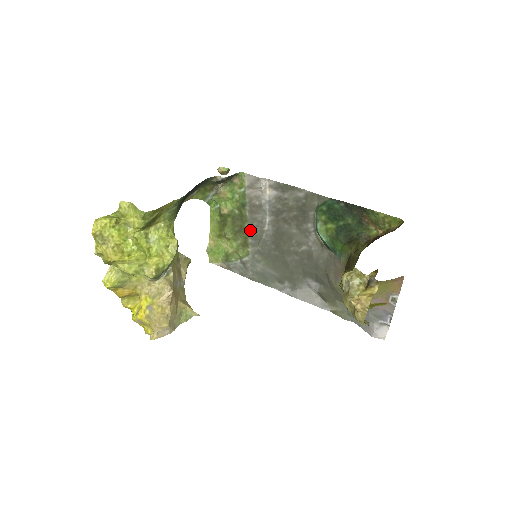
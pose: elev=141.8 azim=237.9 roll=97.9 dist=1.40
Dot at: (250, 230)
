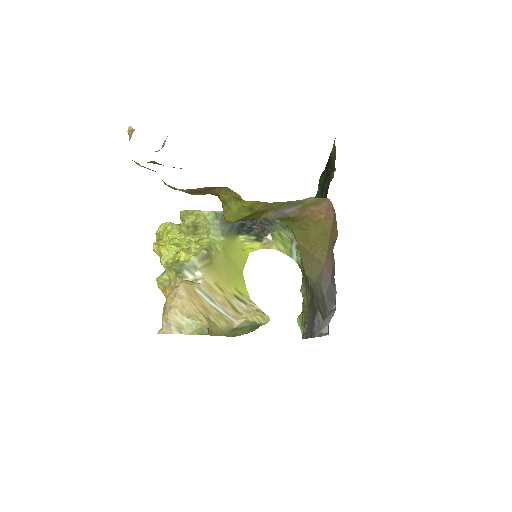
Dot at: occluded
